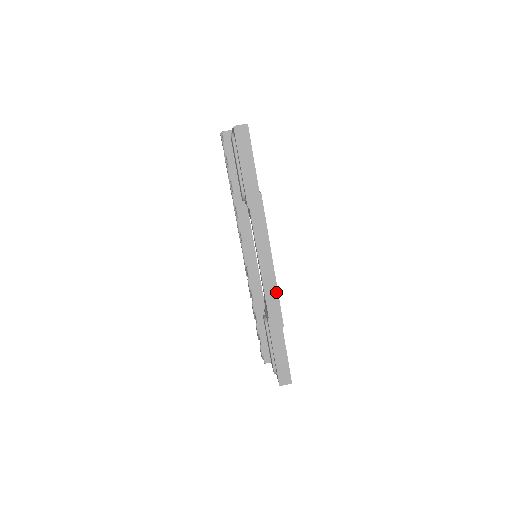
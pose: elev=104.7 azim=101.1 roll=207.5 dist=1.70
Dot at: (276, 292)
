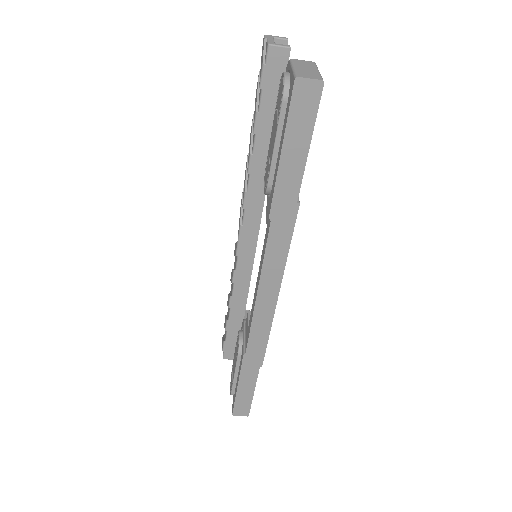
Dot at: (267, 330)
